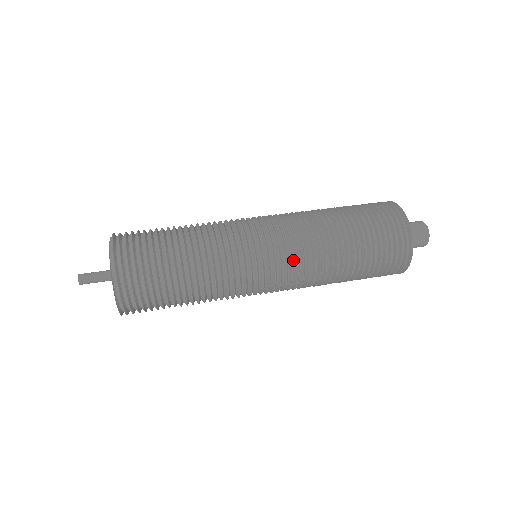
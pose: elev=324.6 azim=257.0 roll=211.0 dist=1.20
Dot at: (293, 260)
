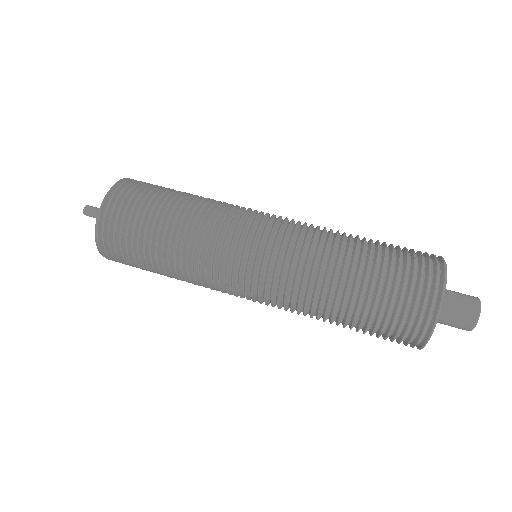
Dot at: (275, 299)
